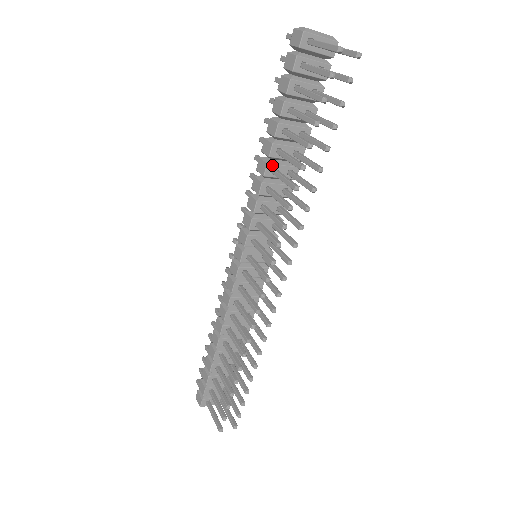
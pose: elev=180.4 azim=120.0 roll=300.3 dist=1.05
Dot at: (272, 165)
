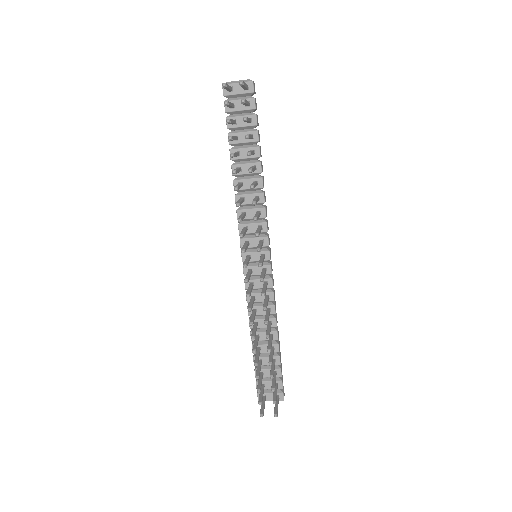
Dot at: (238, 181)
